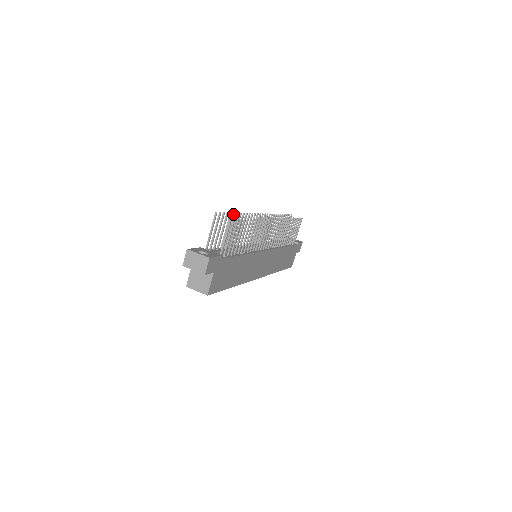
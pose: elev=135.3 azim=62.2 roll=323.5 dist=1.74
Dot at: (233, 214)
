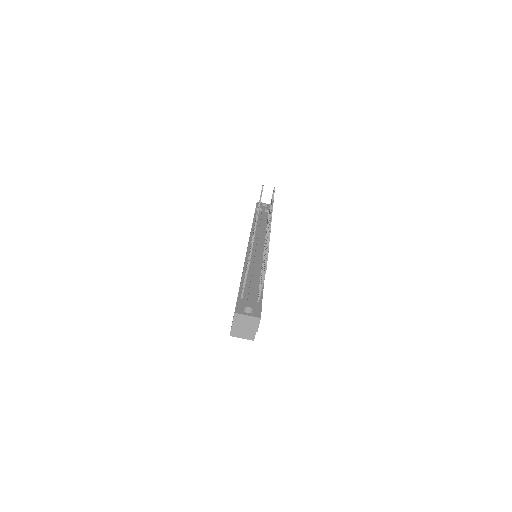
Dot at: (251, 246)
